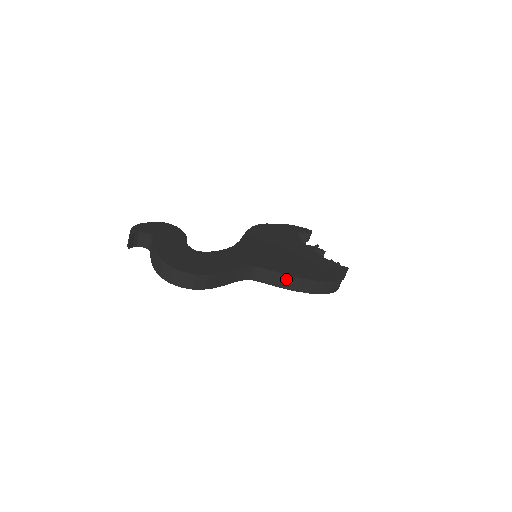
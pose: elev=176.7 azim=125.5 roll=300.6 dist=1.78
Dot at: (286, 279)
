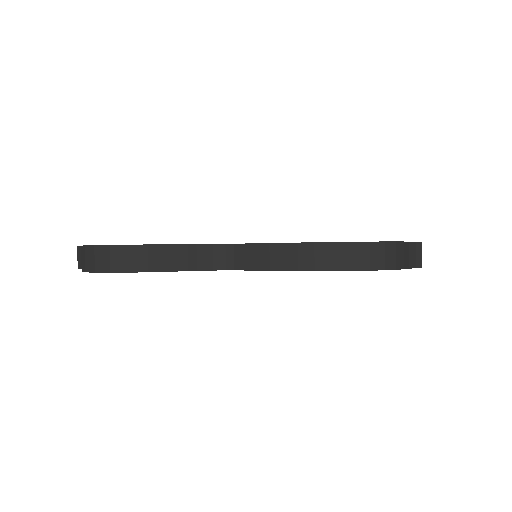
Dot at: (276, 252)
